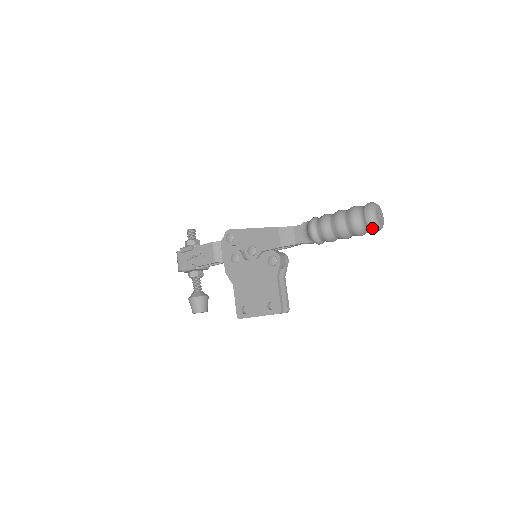
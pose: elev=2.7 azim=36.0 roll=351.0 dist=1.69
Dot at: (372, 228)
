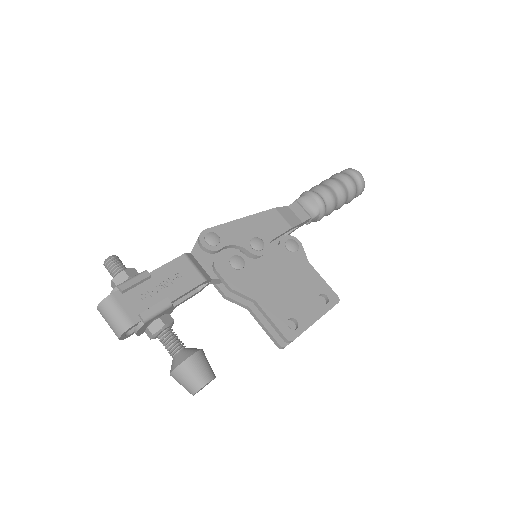
Dot at: (364, 186)
